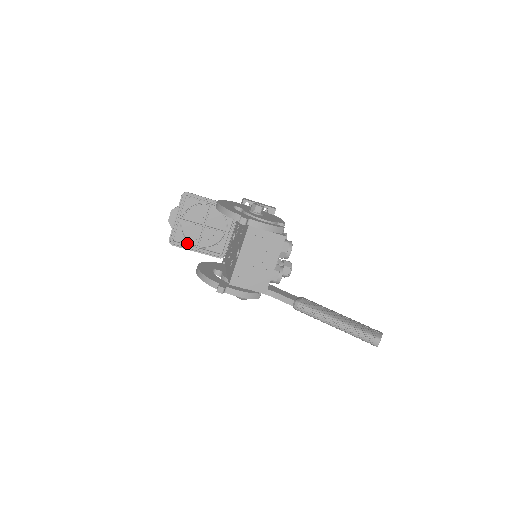
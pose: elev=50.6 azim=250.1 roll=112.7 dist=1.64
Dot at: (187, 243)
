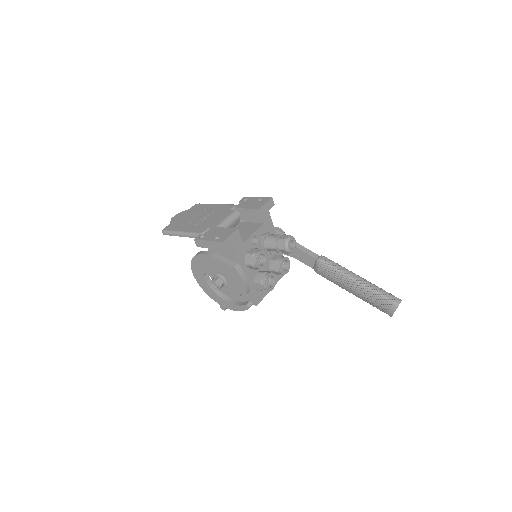
Dot at: occluded
